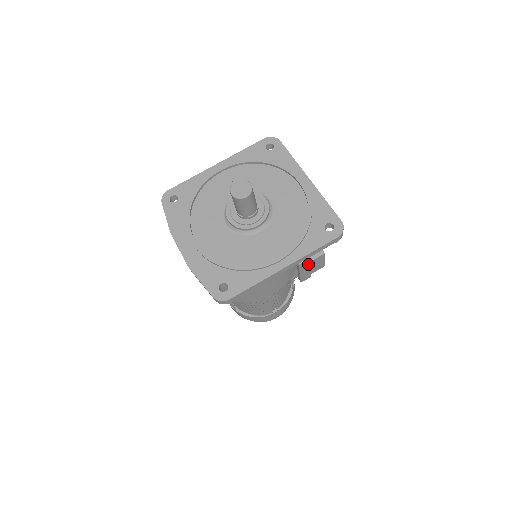
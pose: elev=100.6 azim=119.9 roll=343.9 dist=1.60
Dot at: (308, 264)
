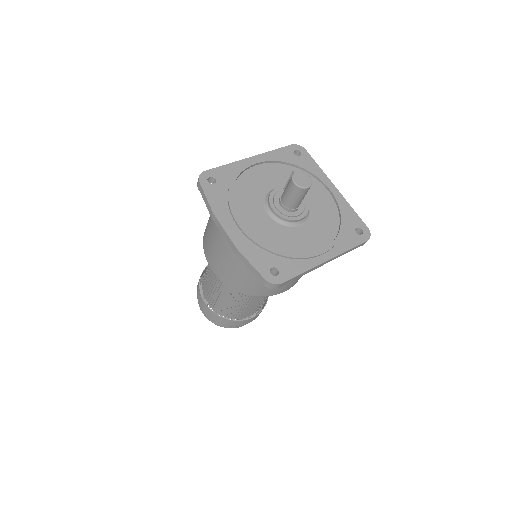
Dot at: occluded
